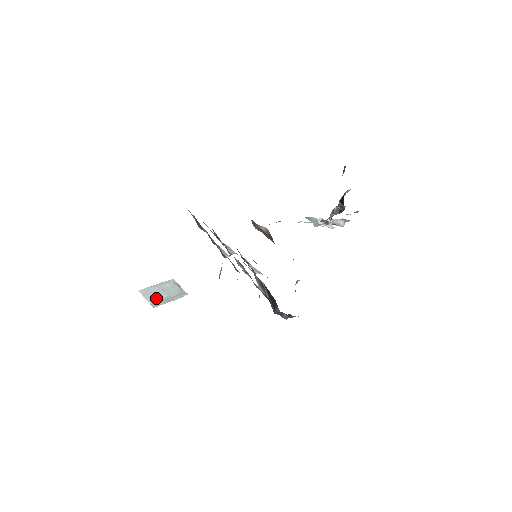
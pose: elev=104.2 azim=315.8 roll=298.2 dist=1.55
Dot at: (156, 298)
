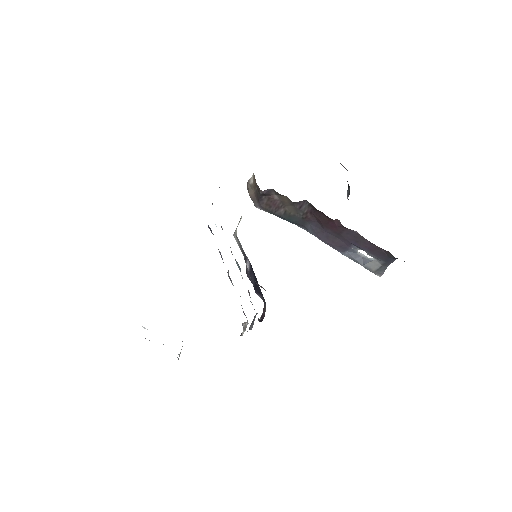
Dot at: occluded
